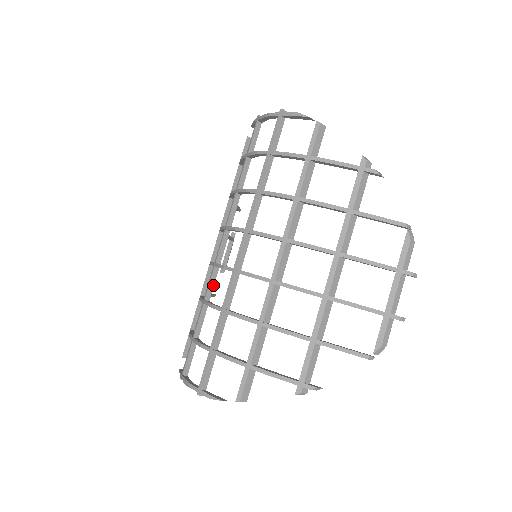
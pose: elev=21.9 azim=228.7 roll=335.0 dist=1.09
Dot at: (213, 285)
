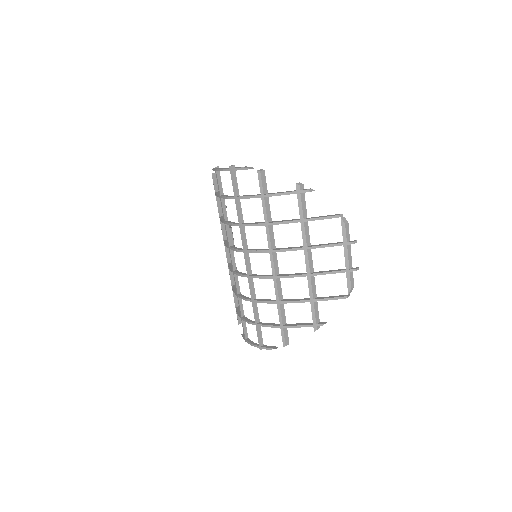
Dot at: (238, 283)
